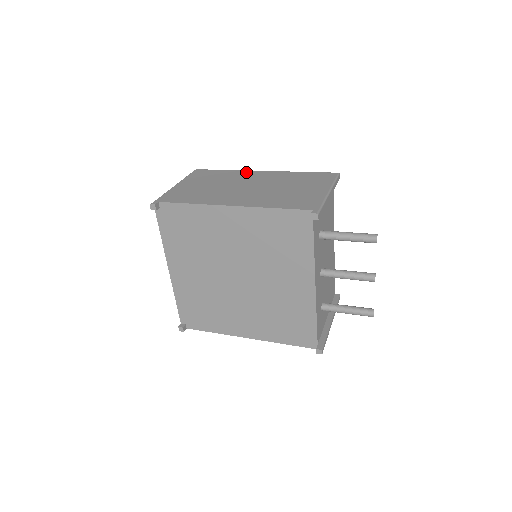
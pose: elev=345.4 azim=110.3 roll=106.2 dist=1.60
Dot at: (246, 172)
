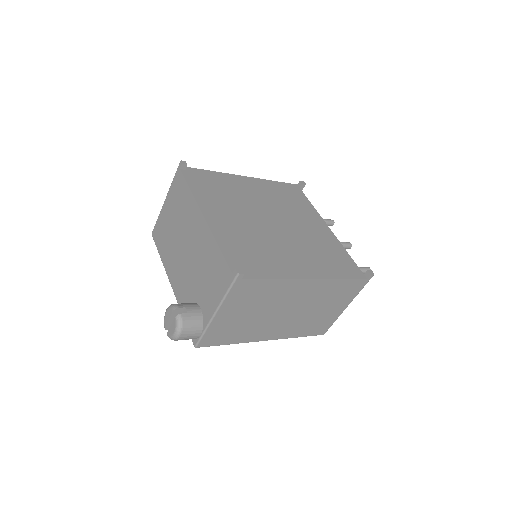
Dot at: occluded
